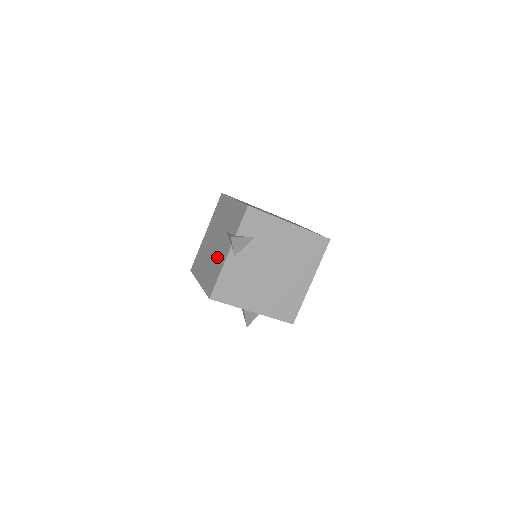
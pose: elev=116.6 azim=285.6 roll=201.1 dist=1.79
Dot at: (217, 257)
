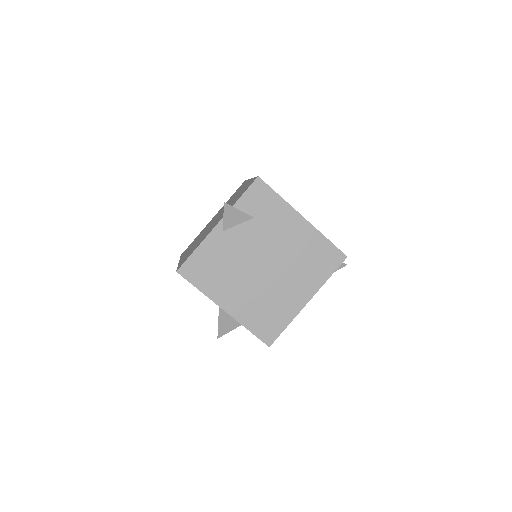
Dot at: (206, 232)
